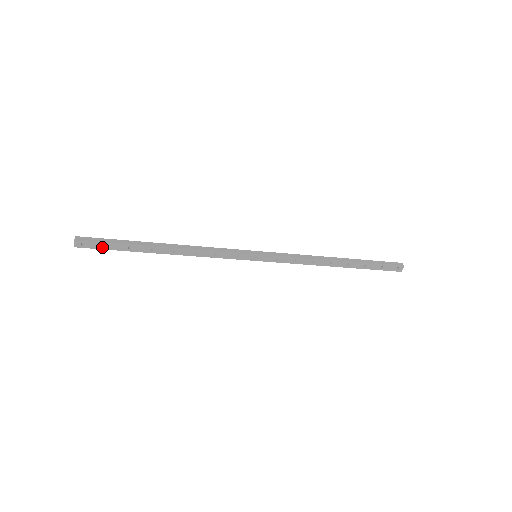
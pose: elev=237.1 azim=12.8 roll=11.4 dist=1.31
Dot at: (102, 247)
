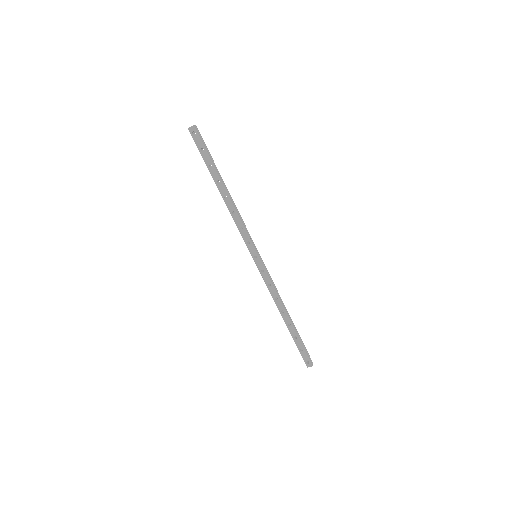
Dot at: (199, 147)
